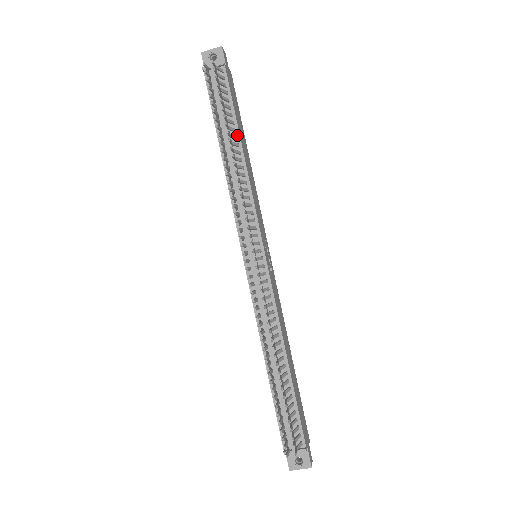
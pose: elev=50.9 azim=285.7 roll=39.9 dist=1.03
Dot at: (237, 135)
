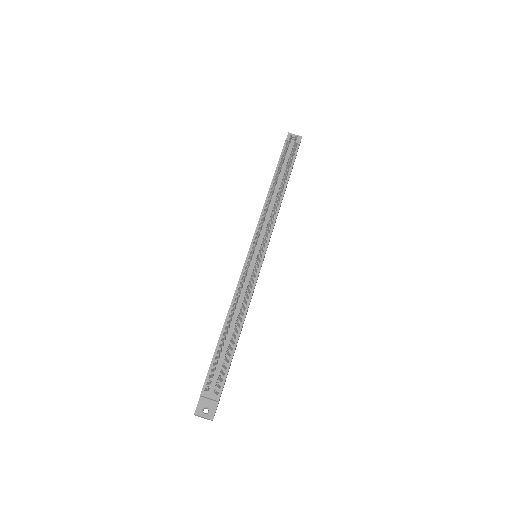
Dot at: (286, 182)
